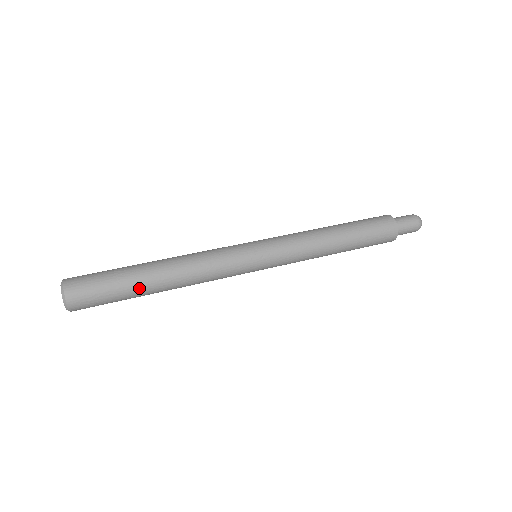
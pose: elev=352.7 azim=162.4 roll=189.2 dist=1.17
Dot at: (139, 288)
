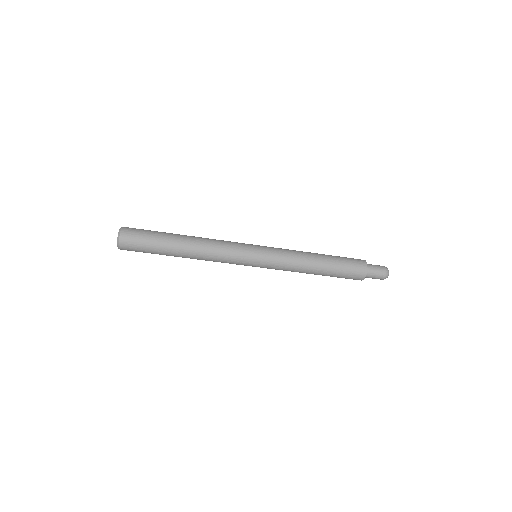
Dot at: (168, 247)
